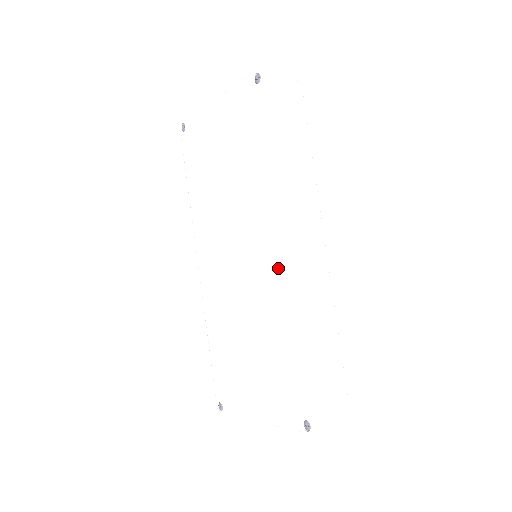
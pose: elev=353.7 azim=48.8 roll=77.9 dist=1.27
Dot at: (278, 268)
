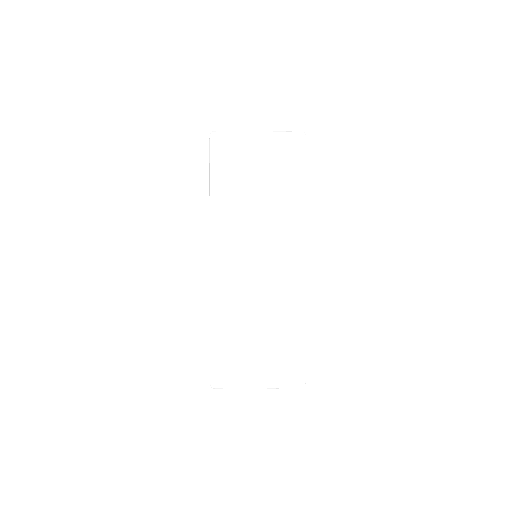
Dot at: occluded
